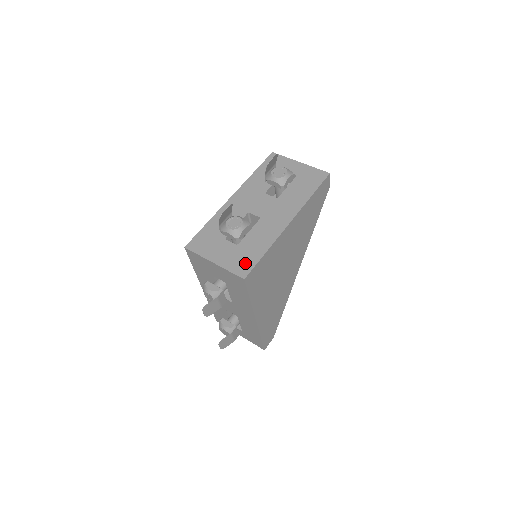
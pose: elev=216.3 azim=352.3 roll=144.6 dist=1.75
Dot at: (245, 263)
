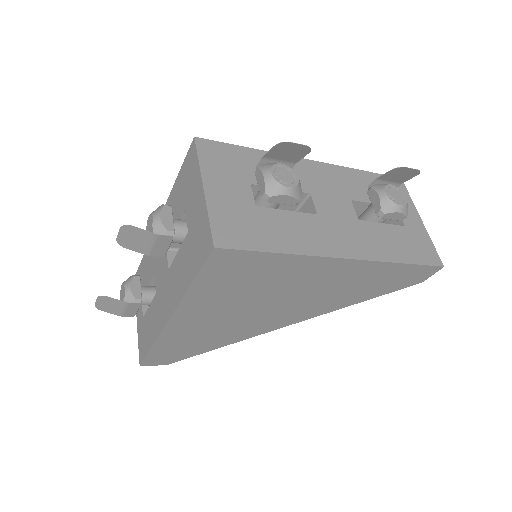
Dot at: (239, 233)
